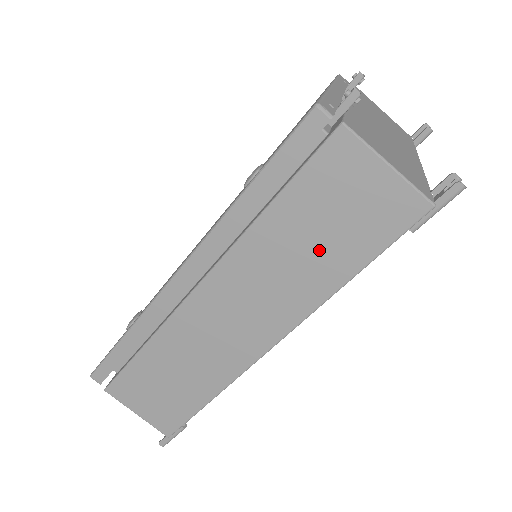
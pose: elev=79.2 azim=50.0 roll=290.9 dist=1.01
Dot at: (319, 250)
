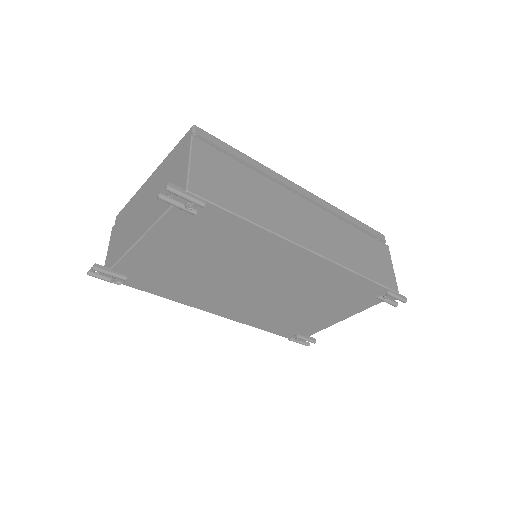
Dot at: (360, 255)
